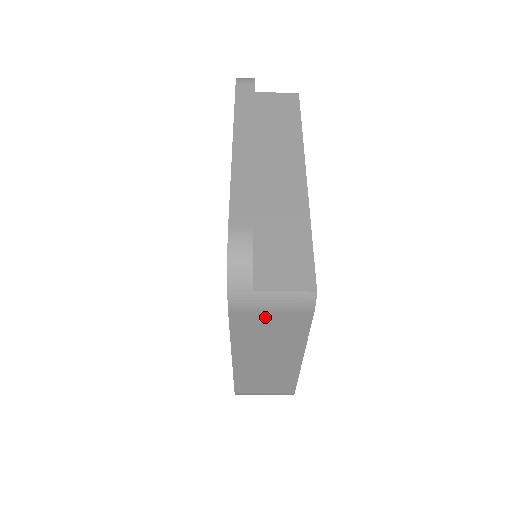
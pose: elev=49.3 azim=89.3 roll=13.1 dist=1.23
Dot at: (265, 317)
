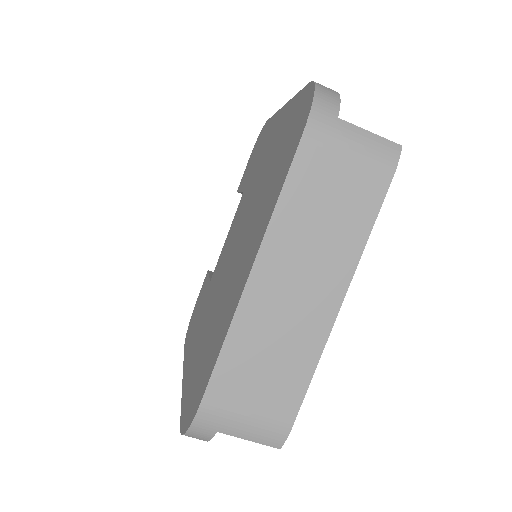
Dot at: (337, 168)
